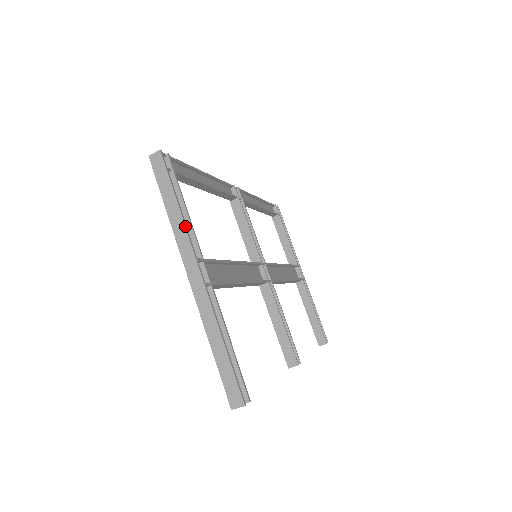
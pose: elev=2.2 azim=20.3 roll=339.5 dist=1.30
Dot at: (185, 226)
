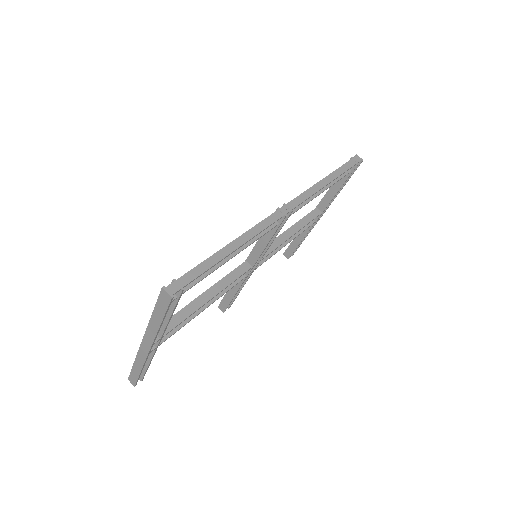
Dot at: (156, 334)
